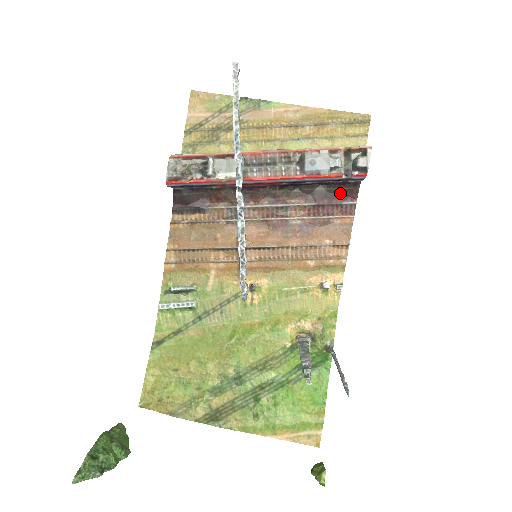
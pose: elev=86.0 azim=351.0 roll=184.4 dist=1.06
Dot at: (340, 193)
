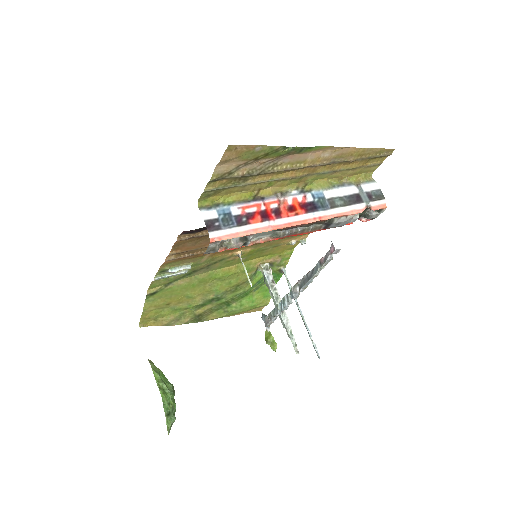
Dot at: occluded
